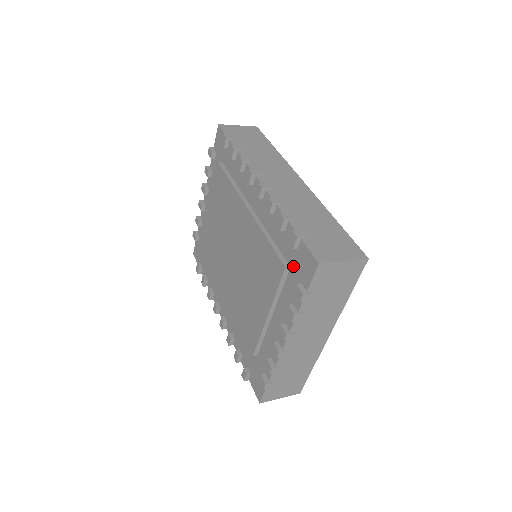
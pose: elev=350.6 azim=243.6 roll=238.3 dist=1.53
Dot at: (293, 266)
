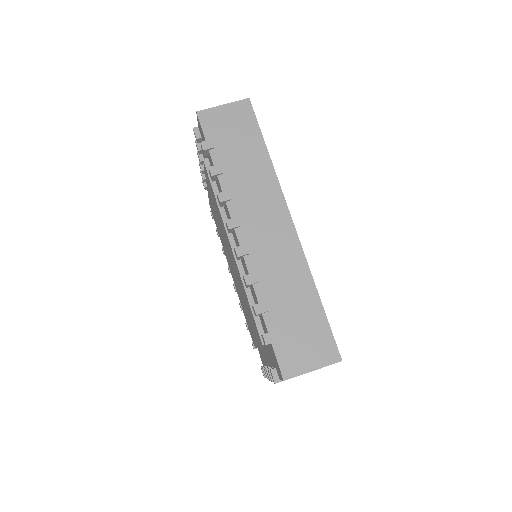
Dot at: (269, 347)
